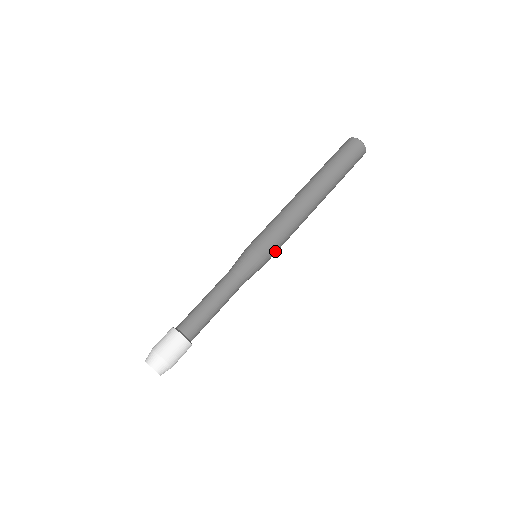
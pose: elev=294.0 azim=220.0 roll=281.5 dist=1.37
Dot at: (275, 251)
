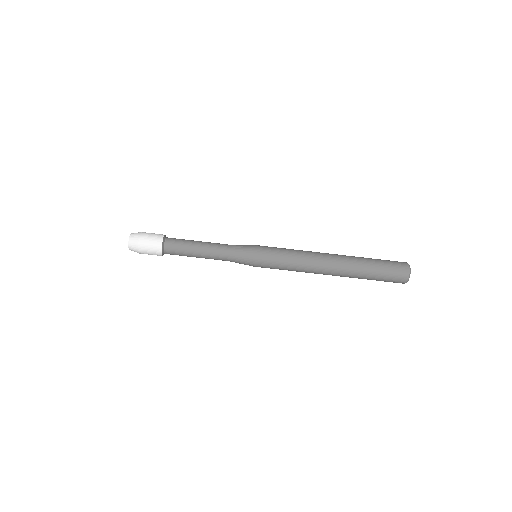
Dot at: occluded
